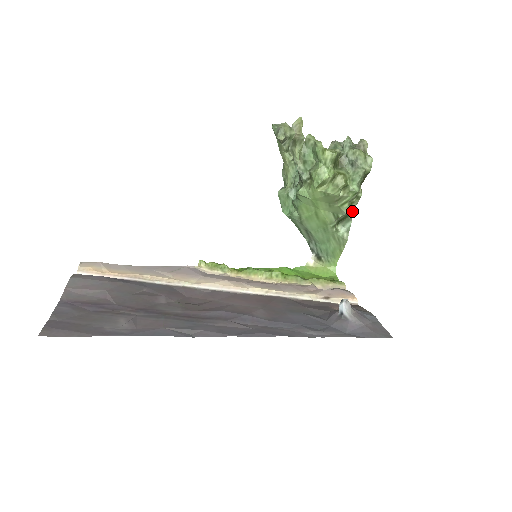
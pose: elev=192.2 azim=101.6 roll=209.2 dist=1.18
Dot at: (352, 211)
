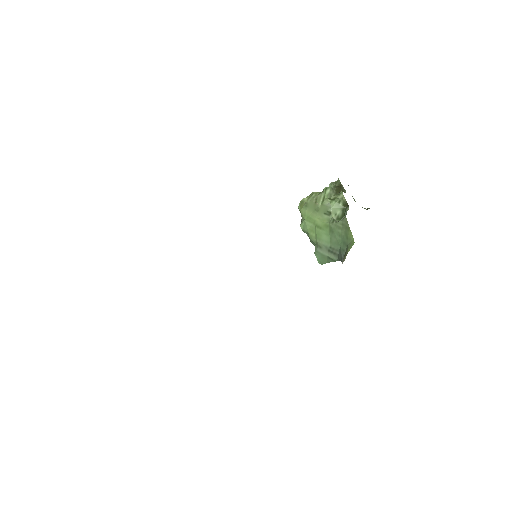
Dot at: (348, 207)
